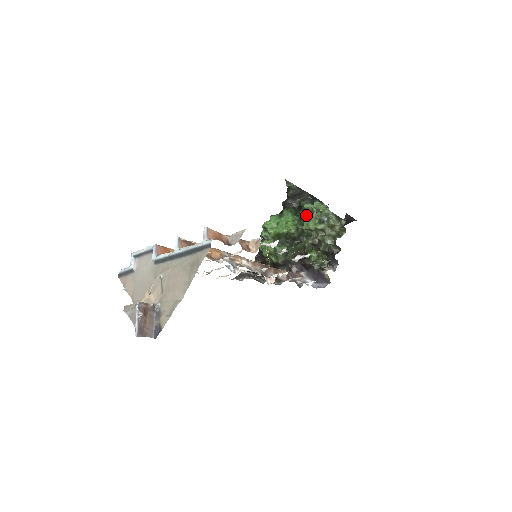
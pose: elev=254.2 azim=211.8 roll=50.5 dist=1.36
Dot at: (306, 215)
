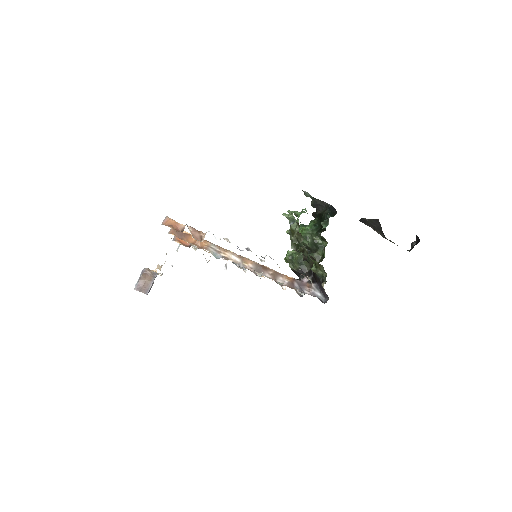
Dot at: (322, 226)
